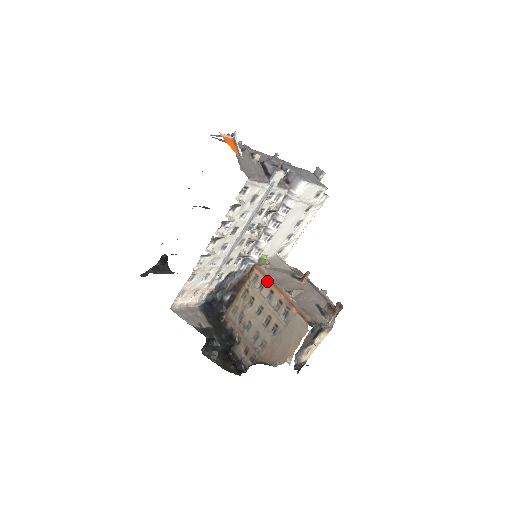
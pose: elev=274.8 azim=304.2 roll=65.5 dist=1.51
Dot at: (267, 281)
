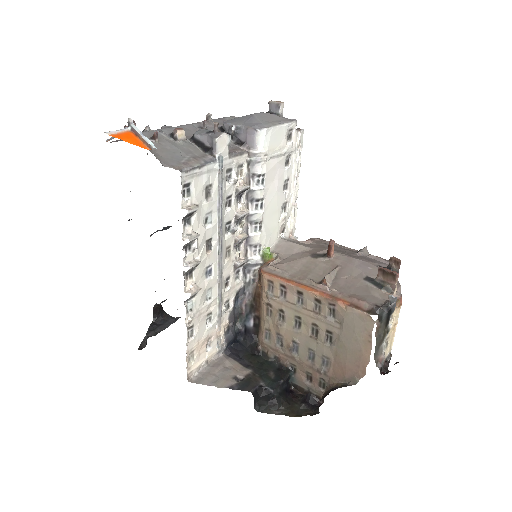
Dot at: (286, 283)
